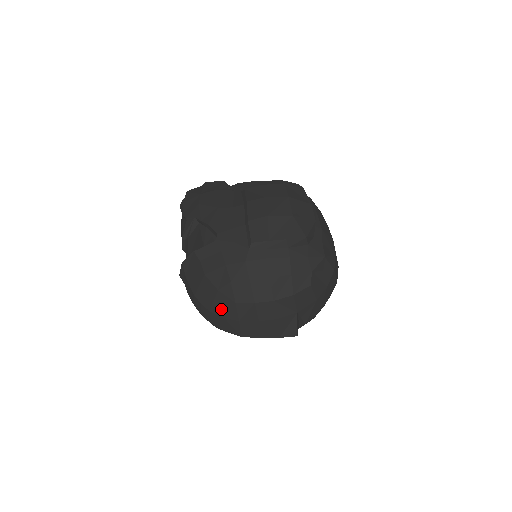
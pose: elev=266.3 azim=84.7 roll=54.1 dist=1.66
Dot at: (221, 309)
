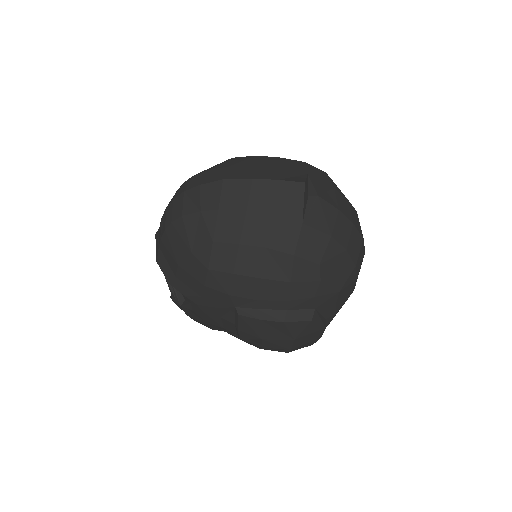
Dot at: occluded
